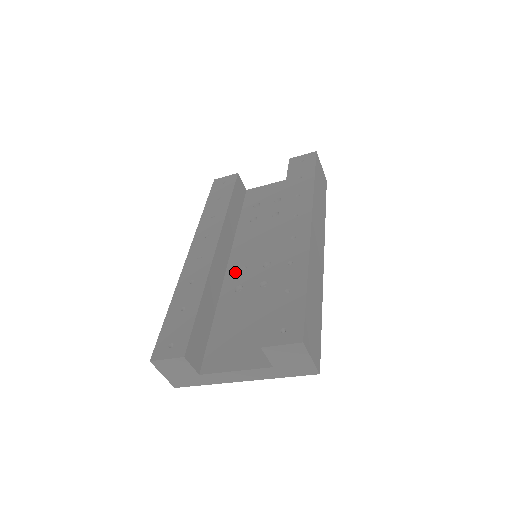
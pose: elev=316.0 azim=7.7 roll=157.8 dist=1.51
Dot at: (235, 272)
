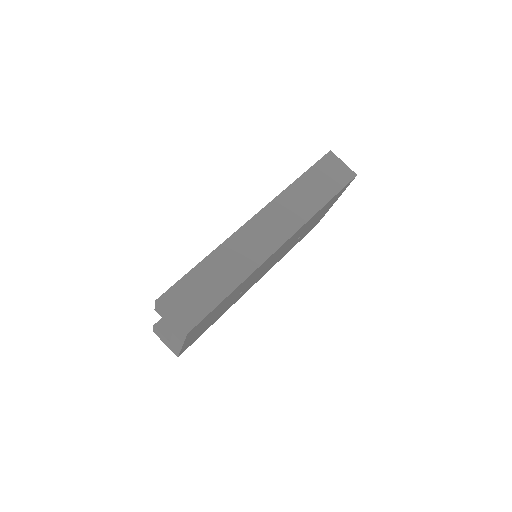
Dot at: occluded
